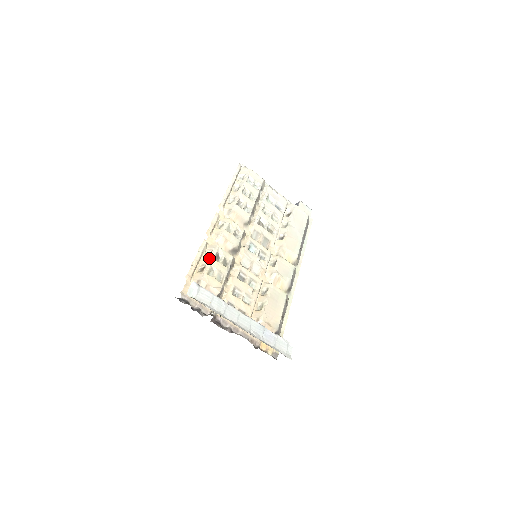
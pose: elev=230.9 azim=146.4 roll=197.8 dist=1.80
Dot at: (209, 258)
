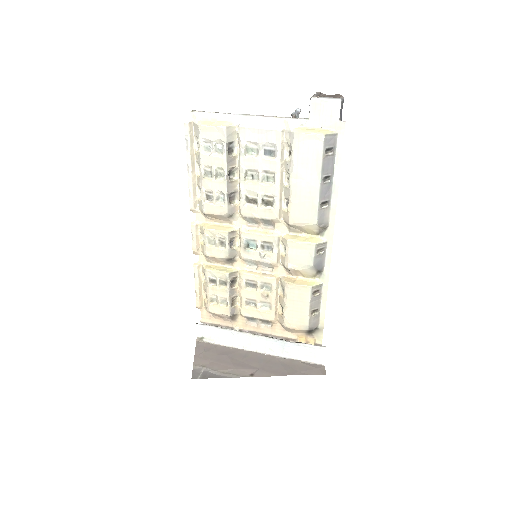
Dot at: (206, 285)
